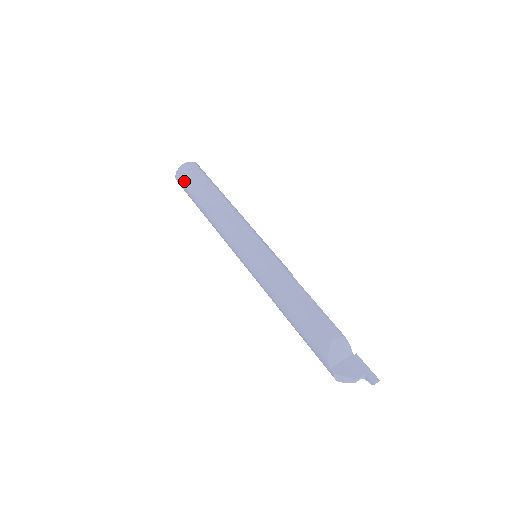
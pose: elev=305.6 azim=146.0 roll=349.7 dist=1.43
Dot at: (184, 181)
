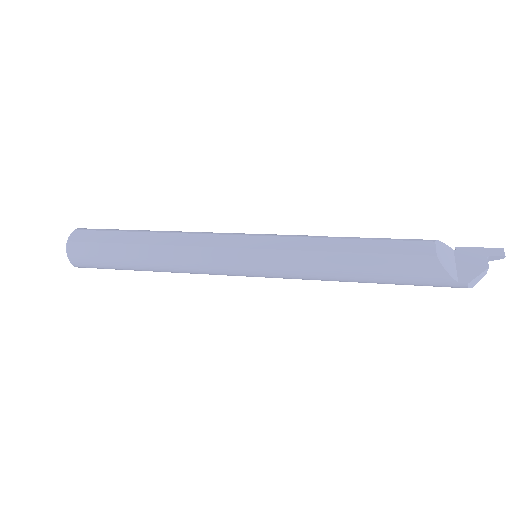
Dot at: (89, 257)
